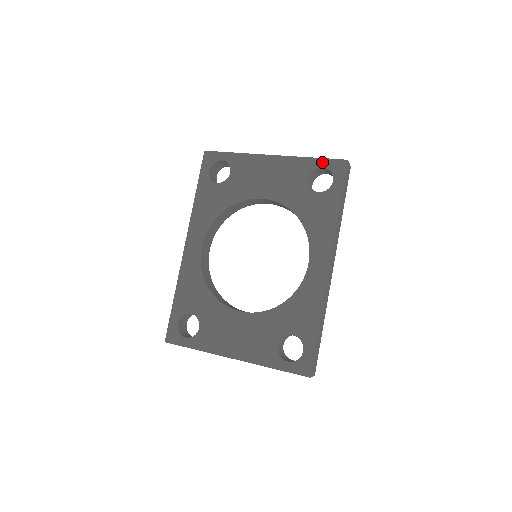
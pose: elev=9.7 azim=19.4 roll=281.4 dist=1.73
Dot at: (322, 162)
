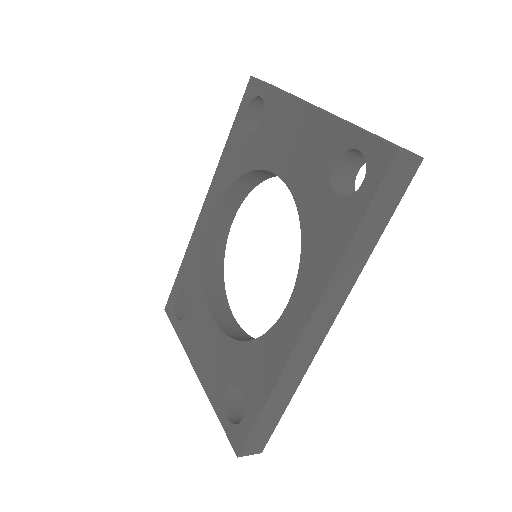
Dot at: (361, 139)
